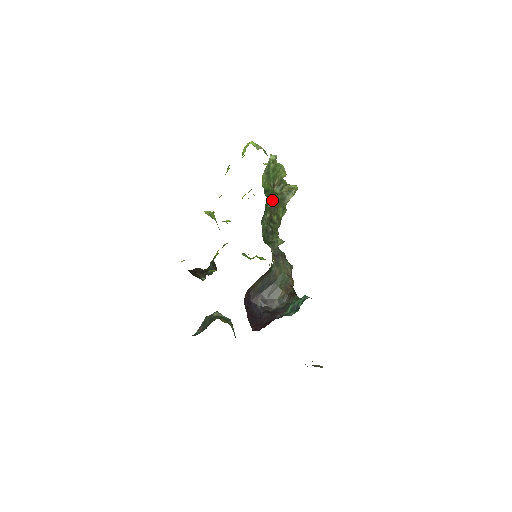
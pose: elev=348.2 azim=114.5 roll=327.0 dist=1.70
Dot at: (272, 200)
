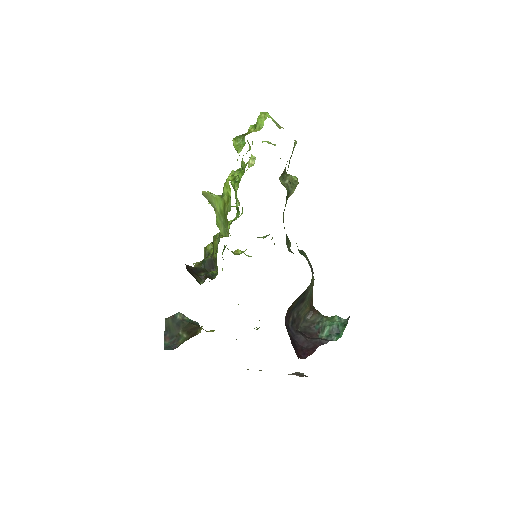
Dot at: occluded
